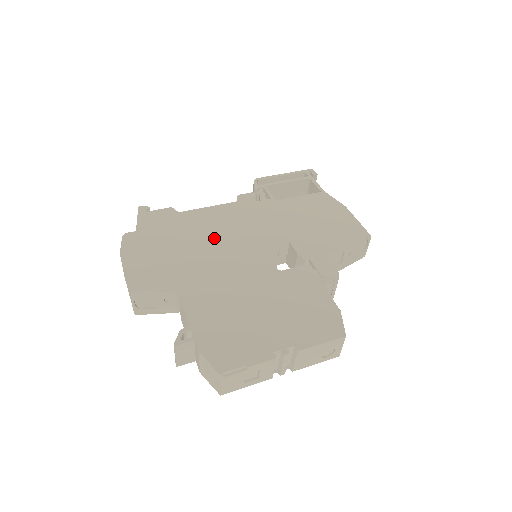
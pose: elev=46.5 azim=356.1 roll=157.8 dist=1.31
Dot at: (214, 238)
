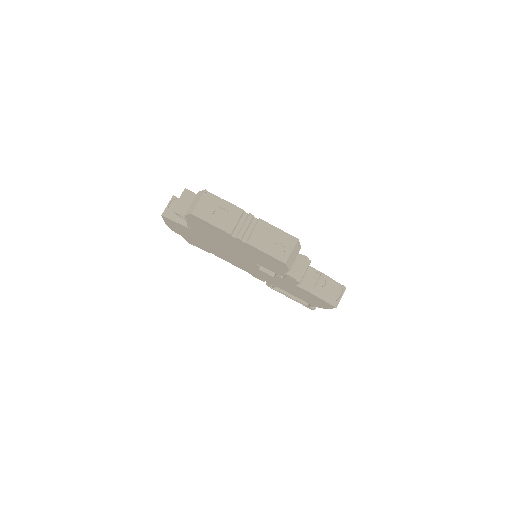
Dot at: occluded
